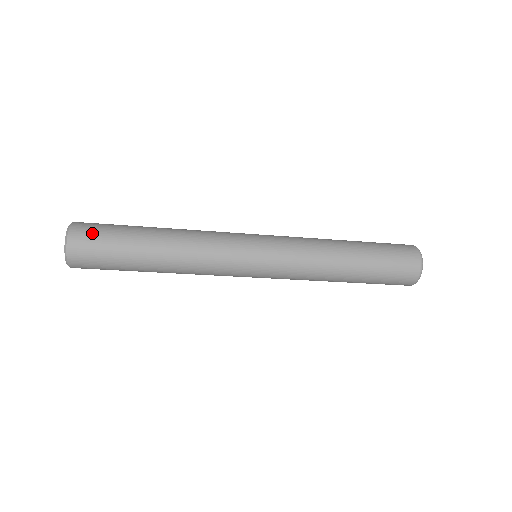
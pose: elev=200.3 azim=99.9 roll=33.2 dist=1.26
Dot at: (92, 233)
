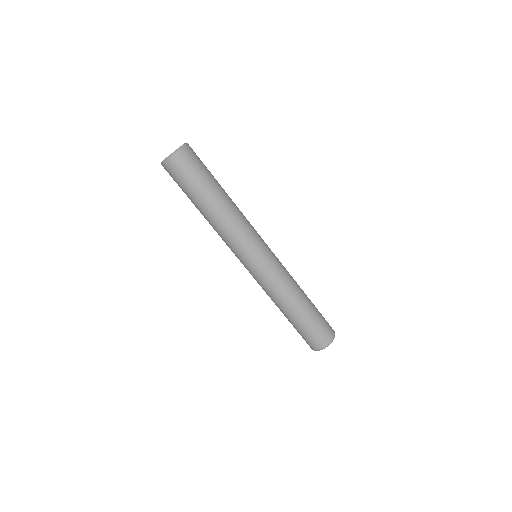
Dot at: (193, 160)
